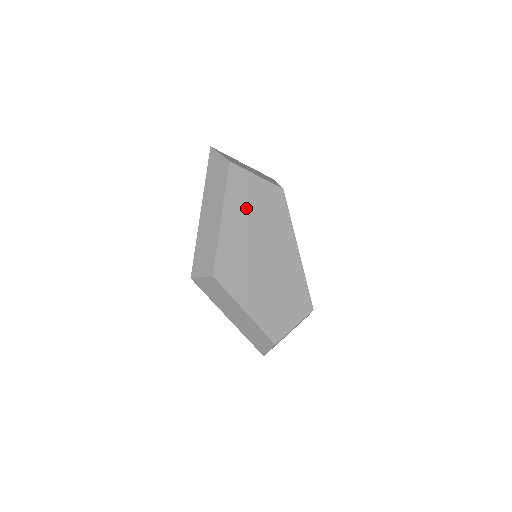
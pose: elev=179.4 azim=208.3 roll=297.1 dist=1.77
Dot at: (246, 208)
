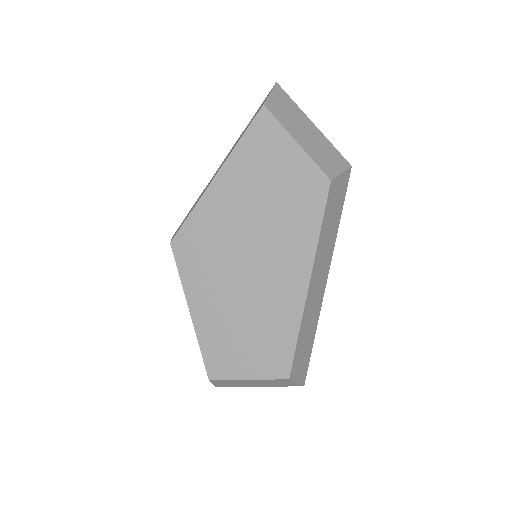
Dot at: (256, 180)
